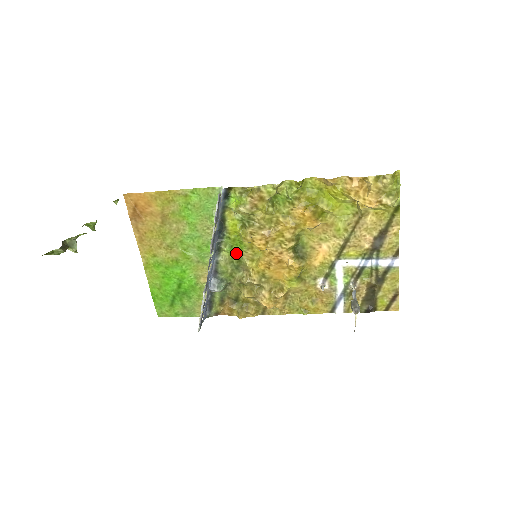
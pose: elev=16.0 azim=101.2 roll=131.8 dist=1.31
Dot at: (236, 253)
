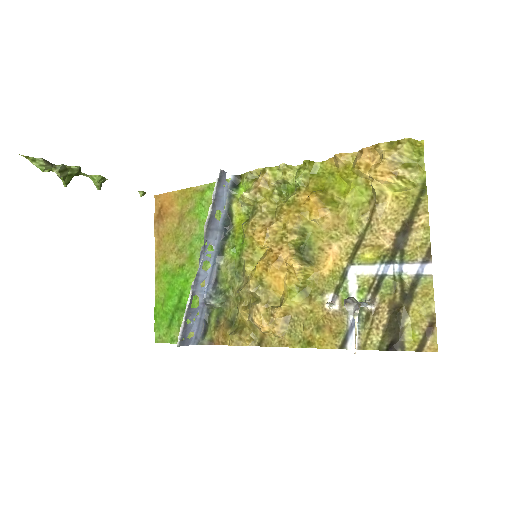
Dot at: (238, 255)
